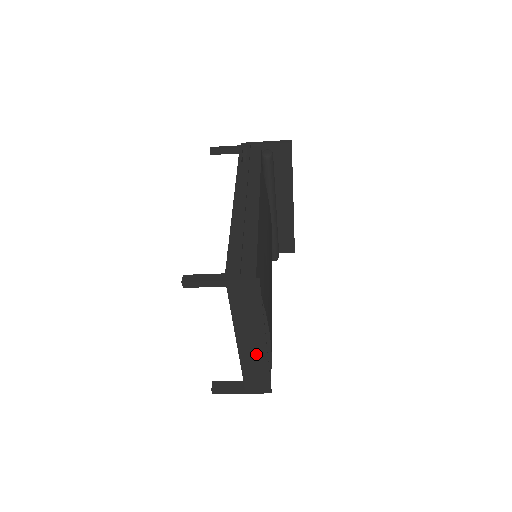
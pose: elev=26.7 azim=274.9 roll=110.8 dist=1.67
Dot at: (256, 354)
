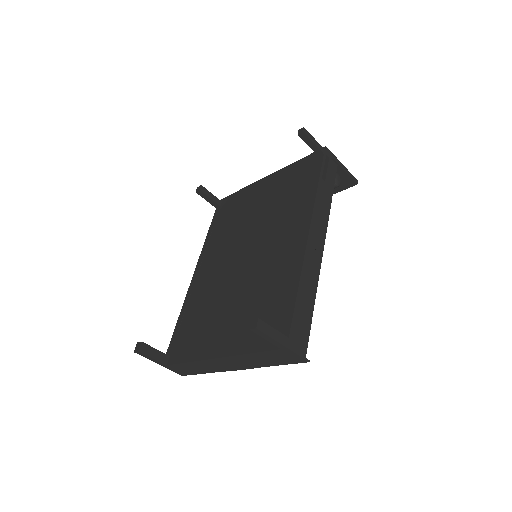
Dot at: (218, 366)
